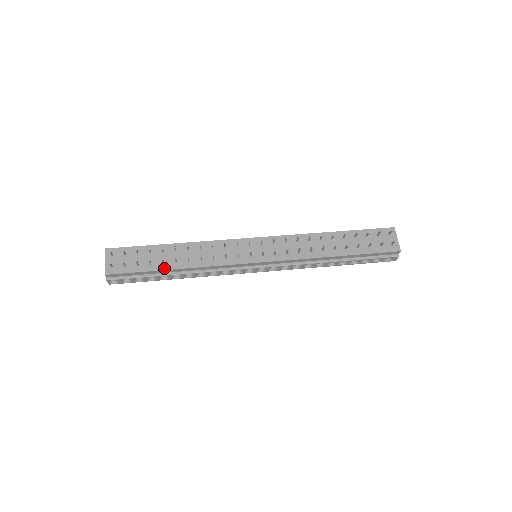
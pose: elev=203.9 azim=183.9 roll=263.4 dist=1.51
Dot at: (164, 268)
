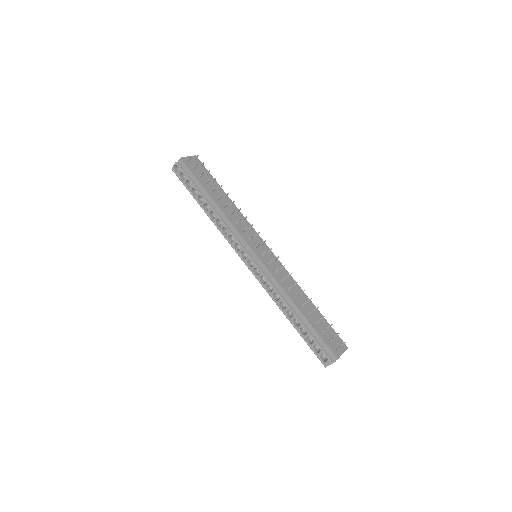
Dot at: (209, 193)
